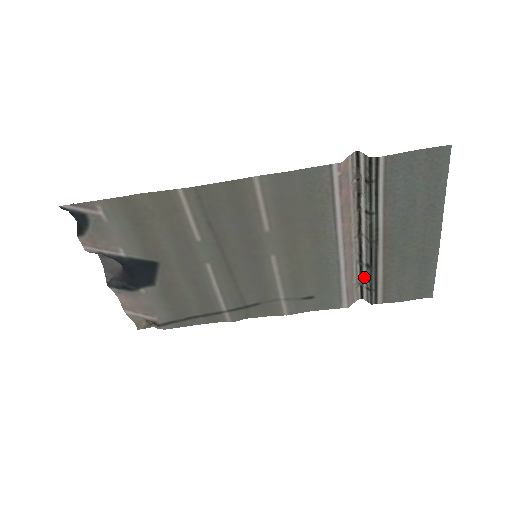
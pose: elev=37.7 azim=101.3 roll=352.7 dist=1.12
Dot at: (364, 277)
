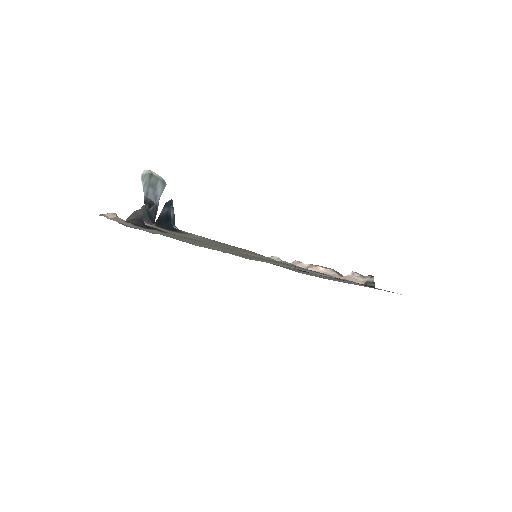
Dot at: (290, 267)
